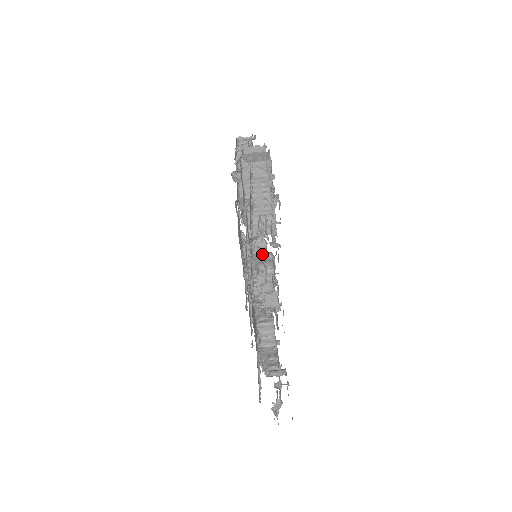
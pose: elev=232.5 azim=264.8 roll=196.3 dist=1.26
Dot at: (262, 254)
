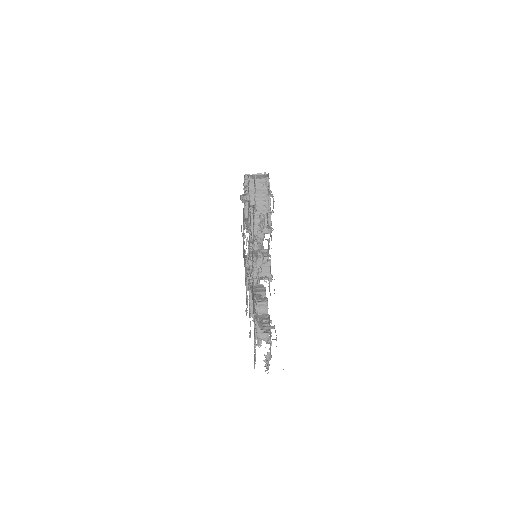
Dot at: (260, 244)
